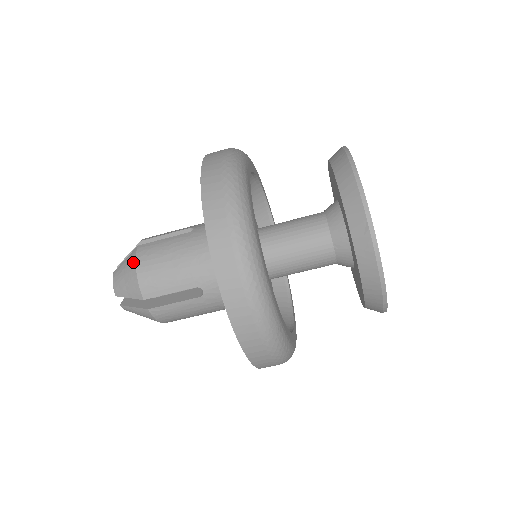
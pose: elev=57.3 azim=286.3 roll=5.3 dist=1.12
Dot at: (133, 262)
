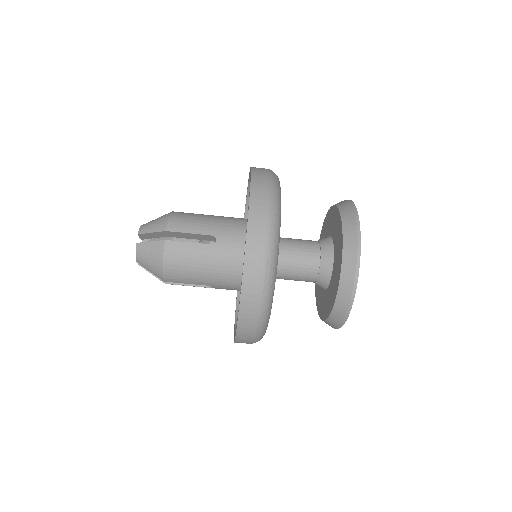
Dot at: (169, 213)
